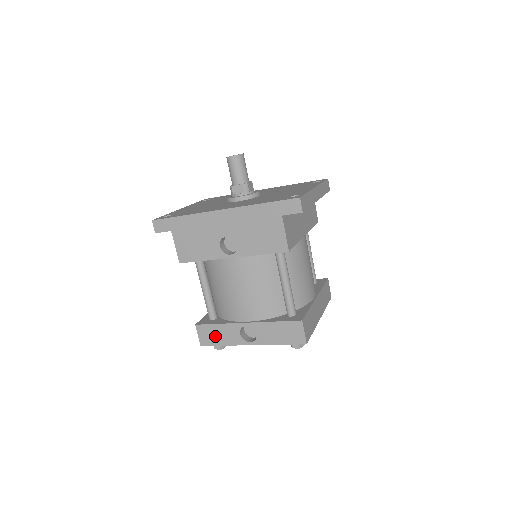
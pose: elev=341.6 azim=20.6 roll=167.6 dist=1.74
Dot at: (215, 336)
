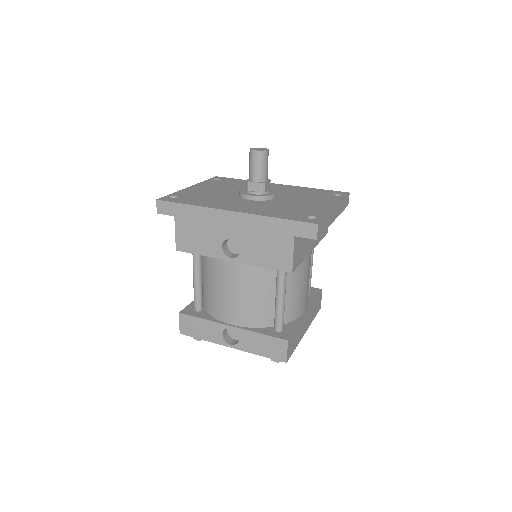
Dot at: (196, 329)
